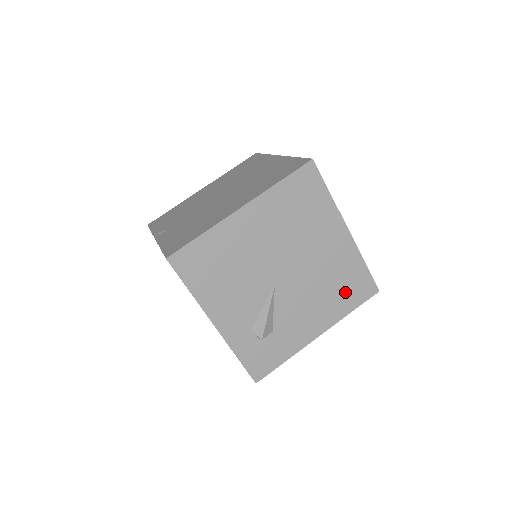
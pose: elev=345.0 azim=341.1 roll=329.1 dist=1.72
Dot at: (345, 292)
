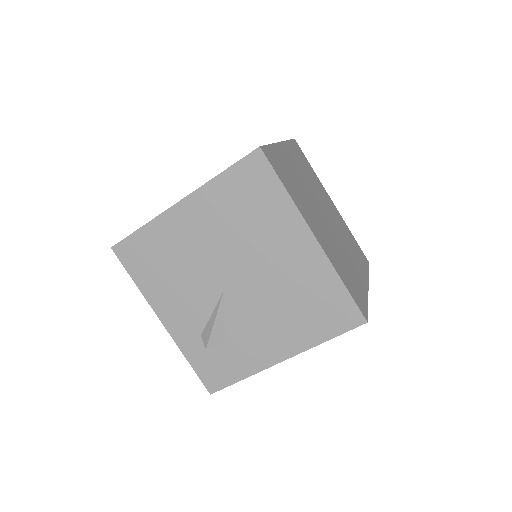
Dot at: (315, 315)
